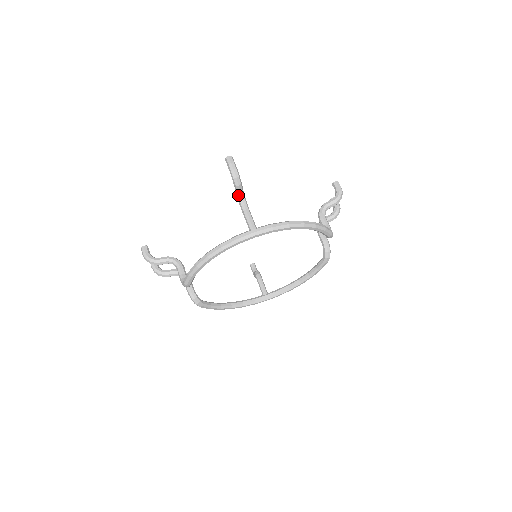
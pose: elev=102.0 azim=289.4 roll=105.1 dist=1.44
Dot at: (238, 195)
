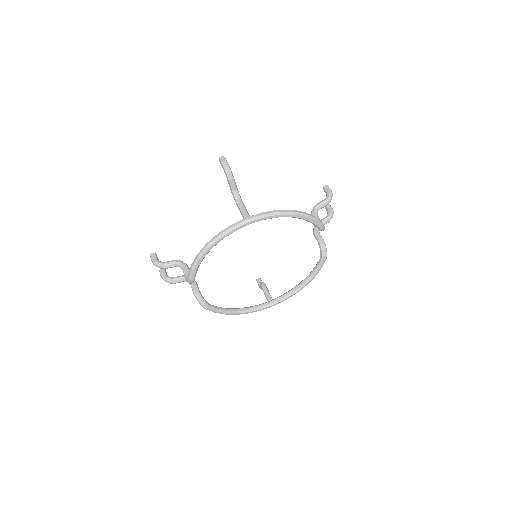
Dot at: (232, 190)
